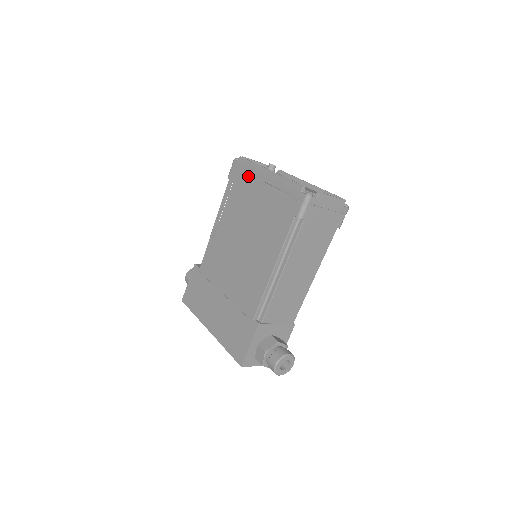
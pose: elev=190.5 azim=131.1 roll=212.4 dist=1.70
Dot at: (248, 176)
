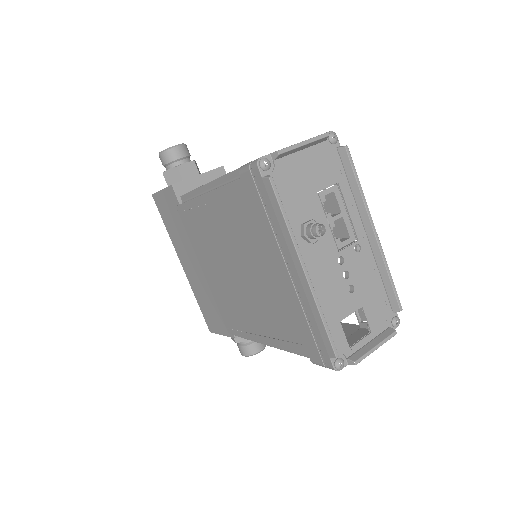
Dot at: (271, 227)
